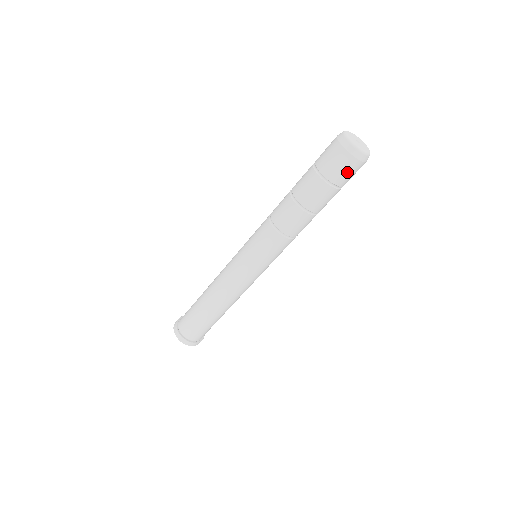
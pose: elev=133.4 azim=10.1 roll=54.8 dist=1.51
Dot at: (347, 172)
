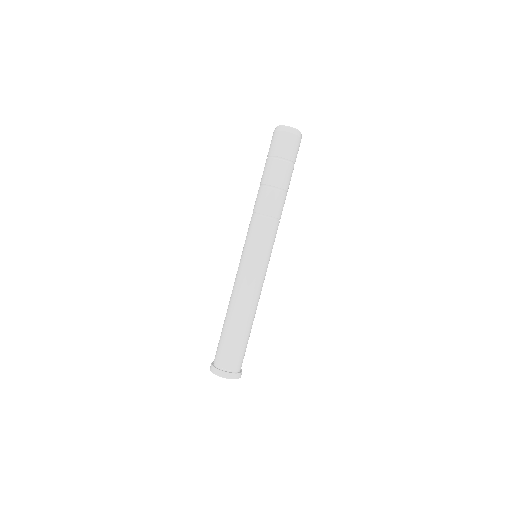
Dot at: (279, 143)
